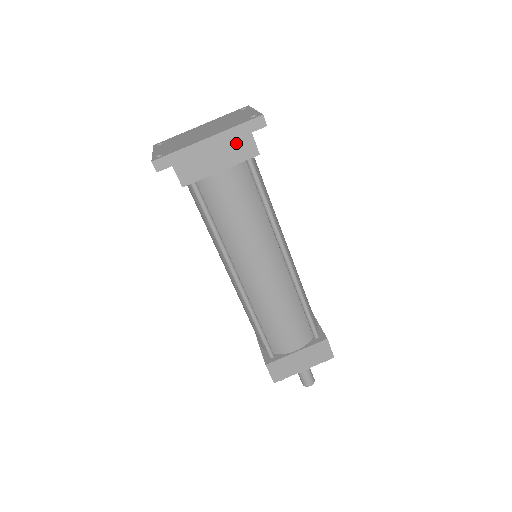
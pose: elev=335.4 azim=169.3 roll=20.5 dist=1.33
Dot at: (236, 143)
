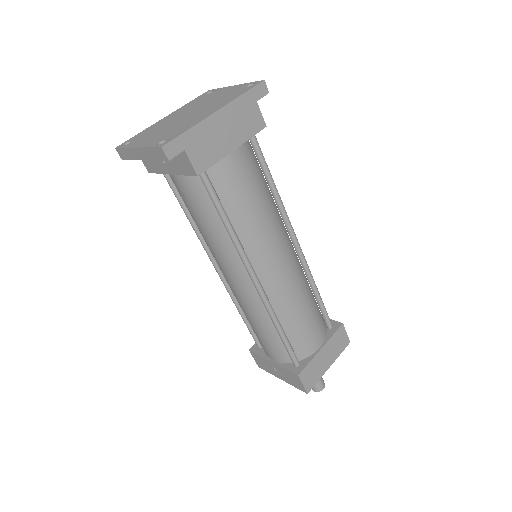
Dot at: (244, 115)
